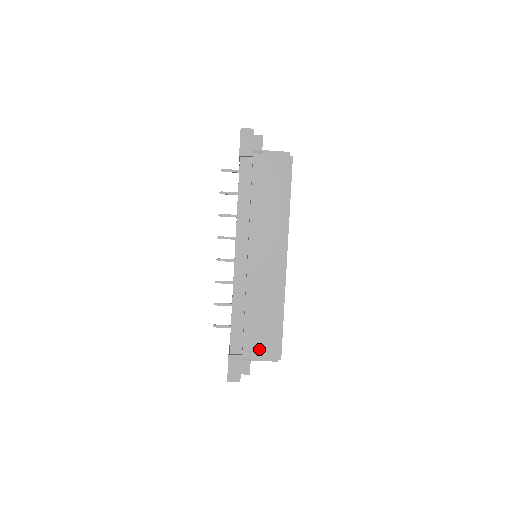
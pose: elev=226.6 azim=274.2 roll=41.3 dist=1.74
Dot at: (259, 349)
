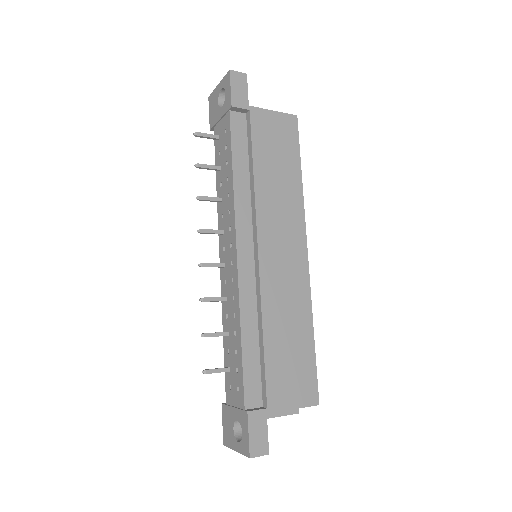
Dot at: (289, 393)
